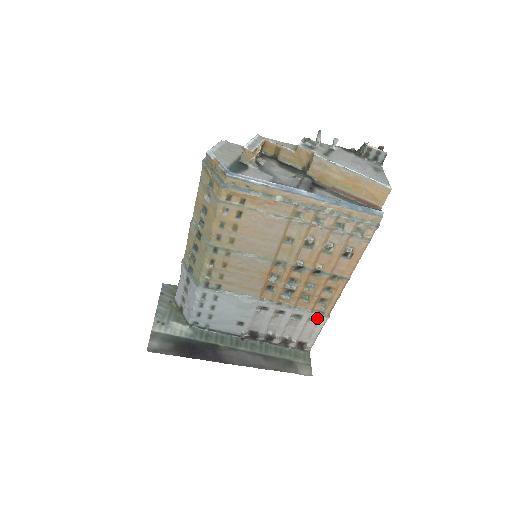
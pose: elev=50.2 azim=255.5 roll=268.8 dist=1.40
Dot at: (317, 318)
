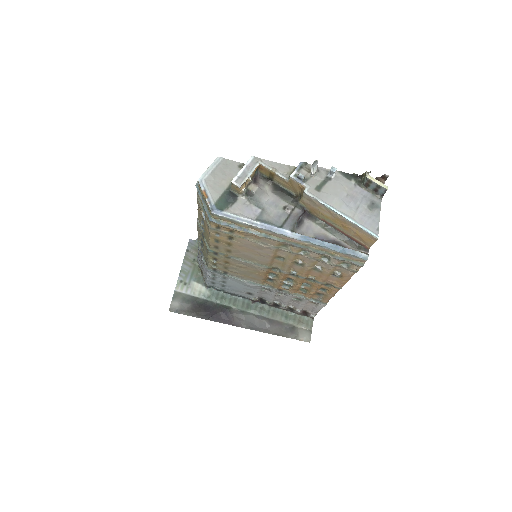
Dot at: (316, 303)
